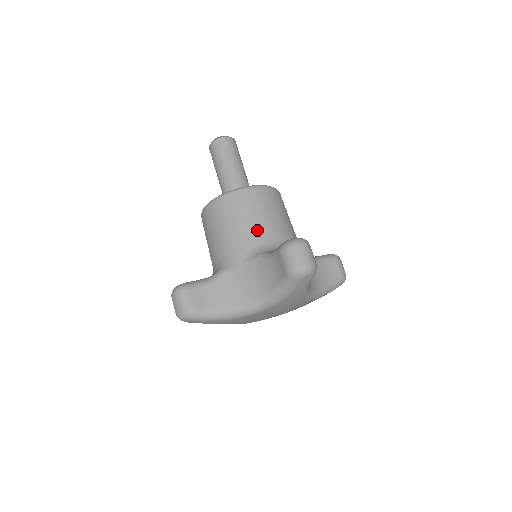
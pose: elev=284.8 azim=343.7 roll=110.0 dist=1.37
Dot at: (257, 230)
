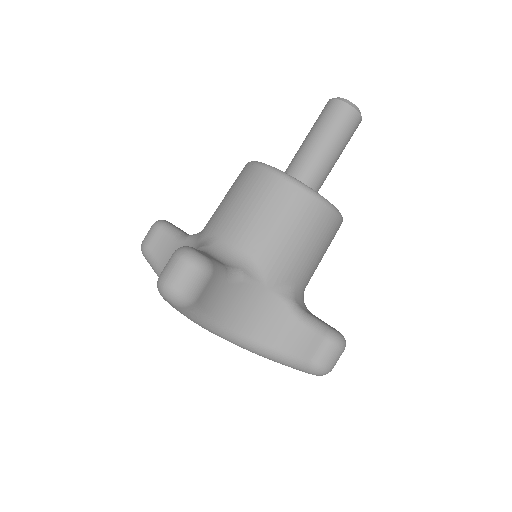
Dot at: (308, 268)
